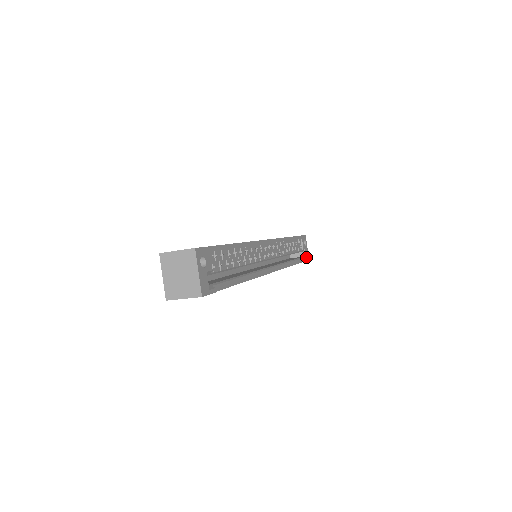
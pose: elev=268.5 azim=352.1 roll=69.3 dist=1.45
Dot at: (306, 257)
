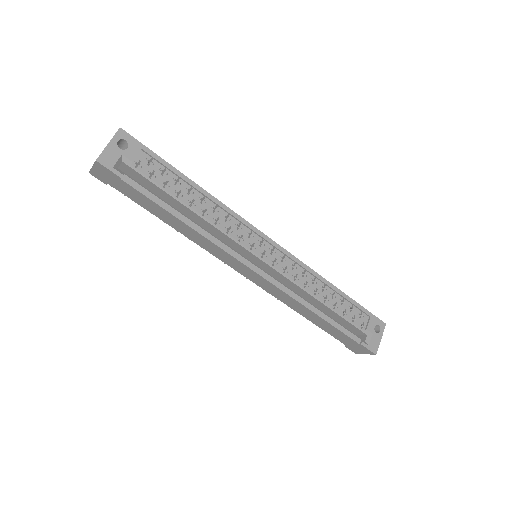
Dot at: (369, 344)
